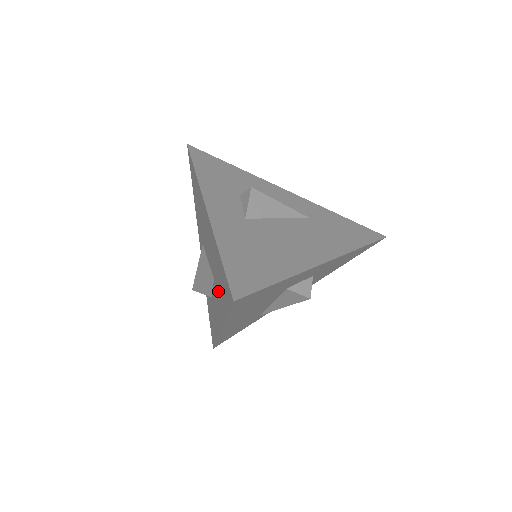
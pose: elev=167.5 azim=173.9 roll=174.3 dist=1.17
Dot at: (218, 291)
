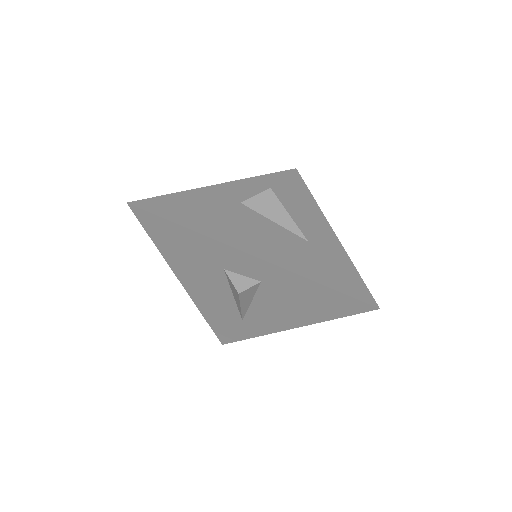
Dot at: occluded
